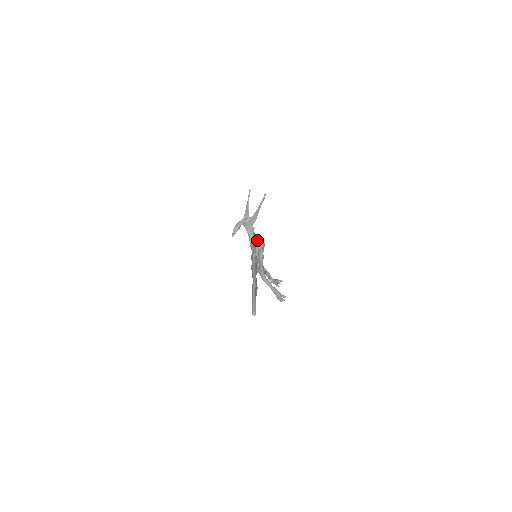
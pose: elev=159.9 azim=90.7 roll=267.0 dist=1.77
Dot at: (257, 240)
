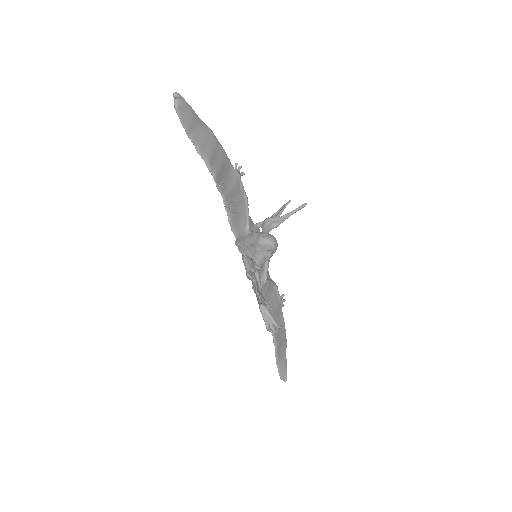
Dot at: (268, 233)
